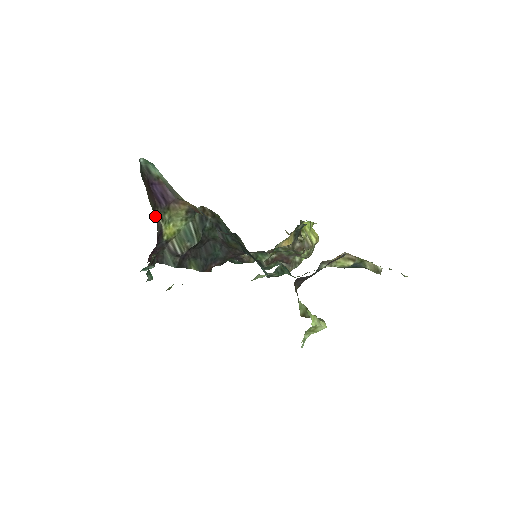
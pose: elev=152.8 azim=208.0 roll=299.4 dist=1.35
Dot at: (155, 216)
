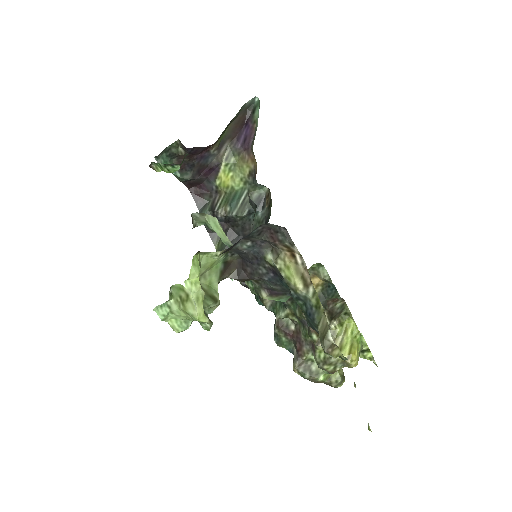
Dot at: (222, 142)
